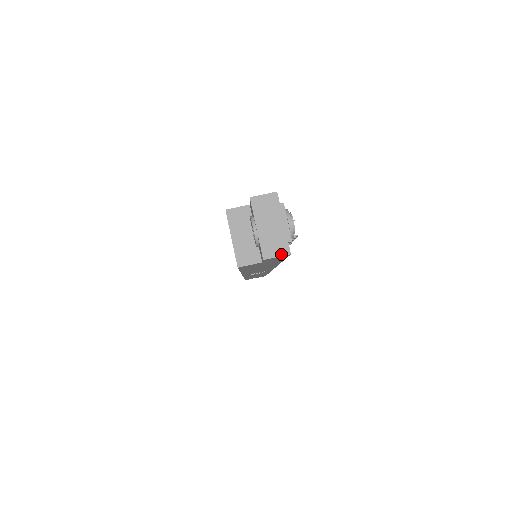
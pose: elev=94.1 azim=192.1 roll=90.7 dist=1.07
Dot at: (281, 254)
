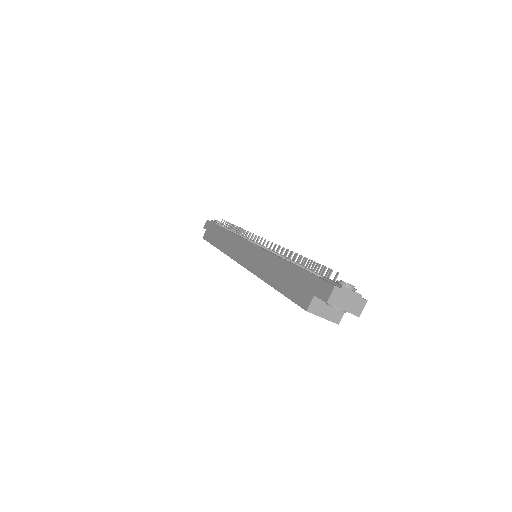
Dot at: (364, 306)
